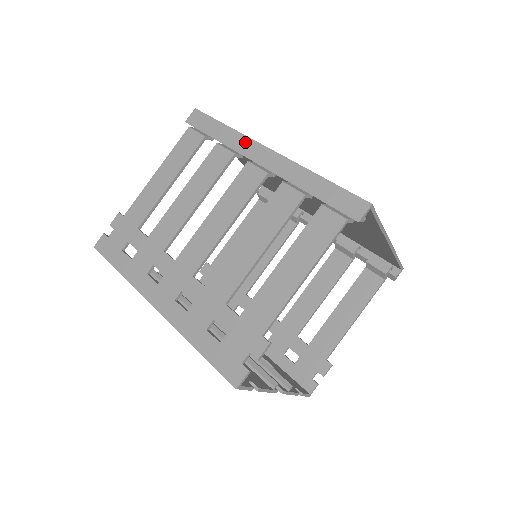
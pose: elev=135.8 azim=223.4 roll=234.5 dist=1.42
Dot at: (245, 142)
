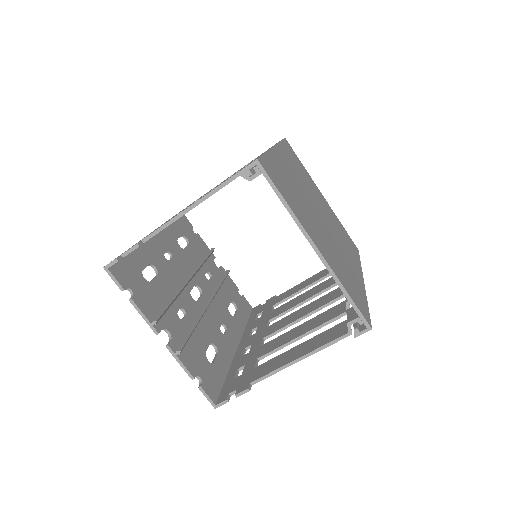
Dot at: occluded
